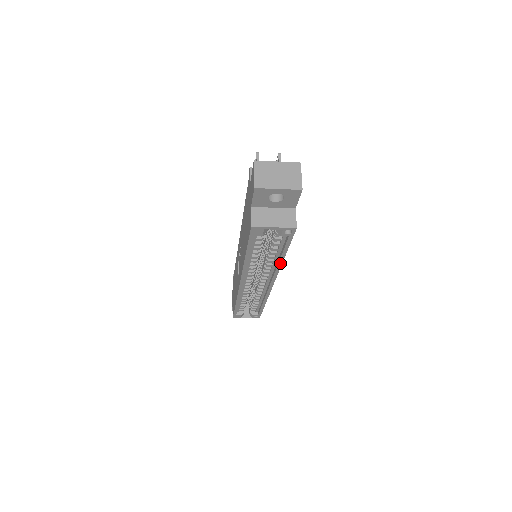
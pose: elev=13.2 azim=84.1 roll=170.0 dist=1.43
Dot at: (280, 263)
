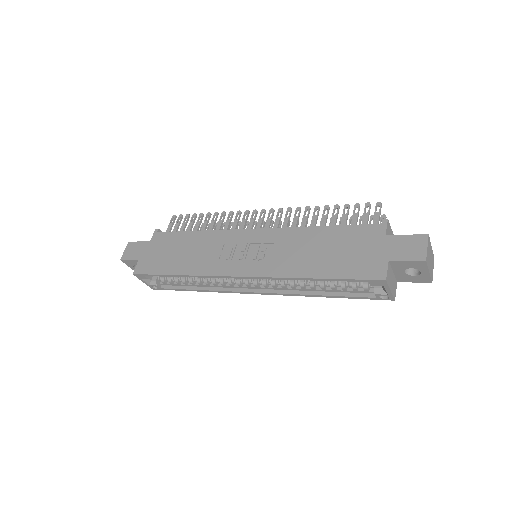
Dot at: (312, 295)
